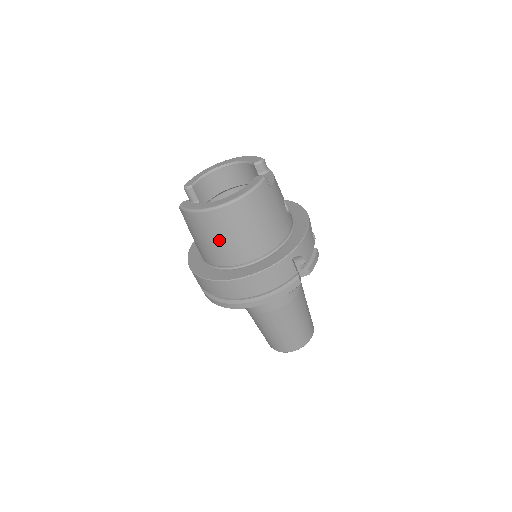
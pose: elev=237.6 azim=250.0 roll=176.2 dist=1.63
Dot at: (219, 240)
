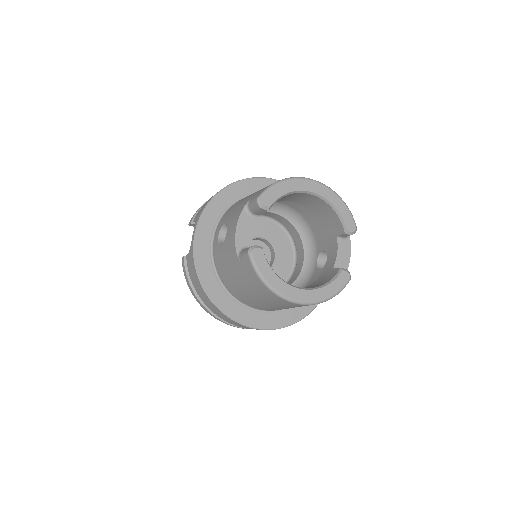
Dot at: (261, 301)
